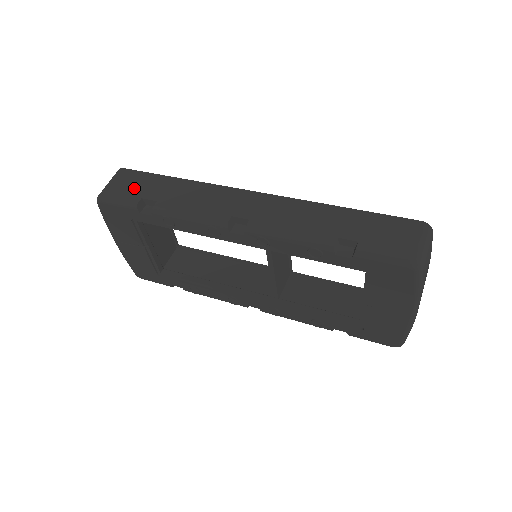
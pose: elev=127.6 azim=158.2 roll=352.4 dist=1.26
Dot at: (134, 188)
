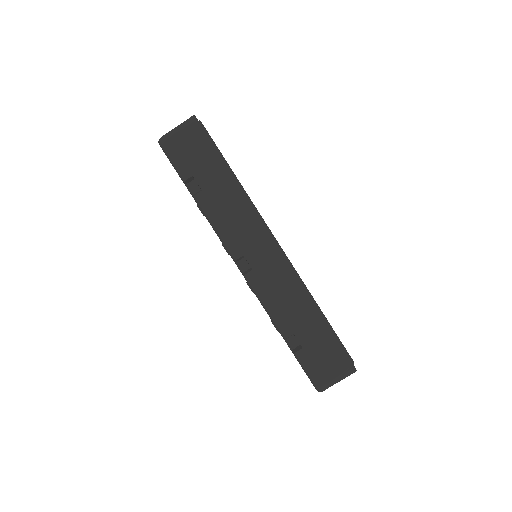
Dot at: (193, 158)
